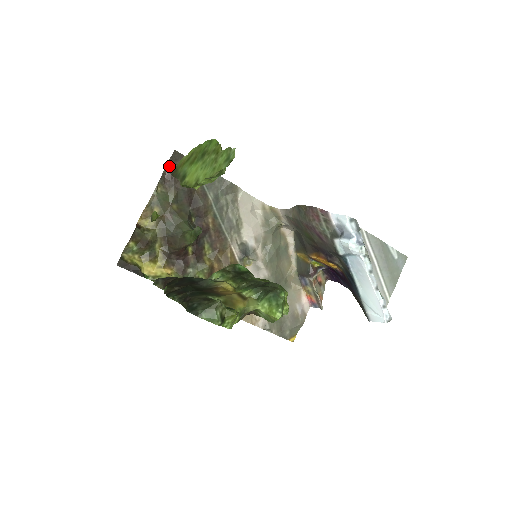
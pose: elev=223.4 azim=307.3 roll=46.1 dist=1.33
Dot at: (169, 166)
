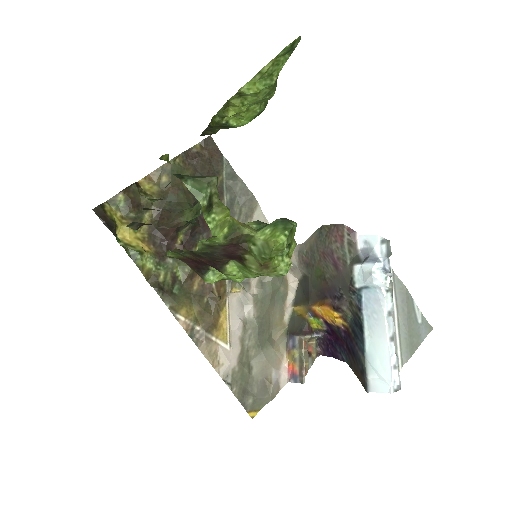
Dot at: (198, 147)
